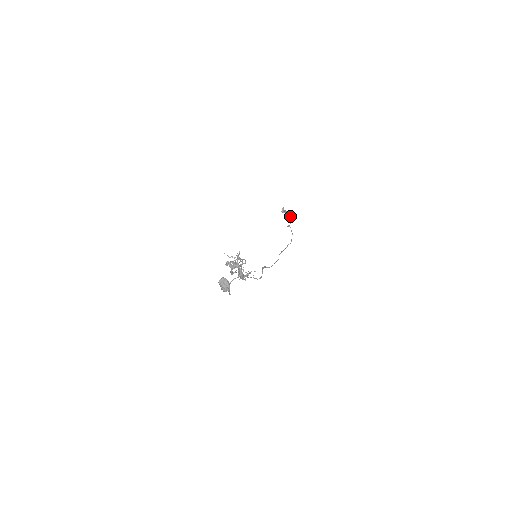
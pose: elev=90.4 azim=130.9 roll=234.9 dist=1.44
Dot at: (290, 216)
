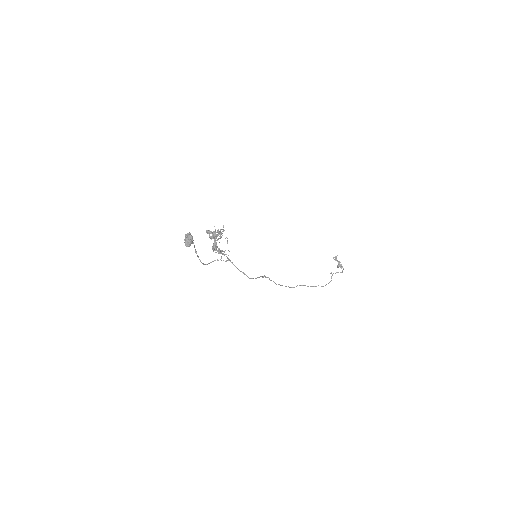
Dot at: (340, 267)
